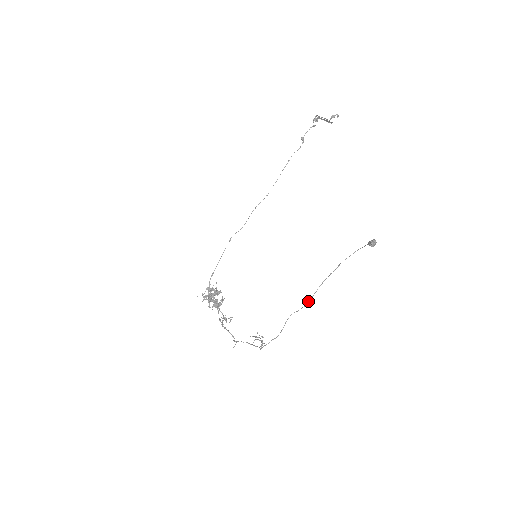
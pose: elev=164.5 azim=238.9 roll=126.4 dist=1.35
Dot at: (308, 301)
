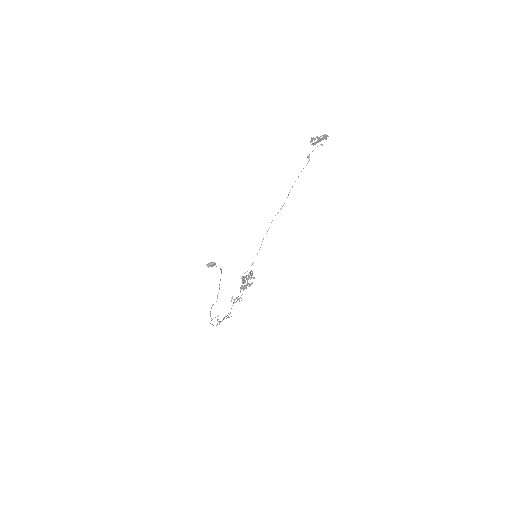
Dot at: occluded
